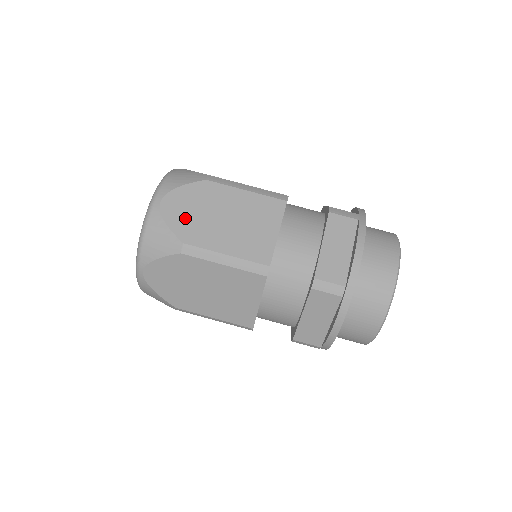
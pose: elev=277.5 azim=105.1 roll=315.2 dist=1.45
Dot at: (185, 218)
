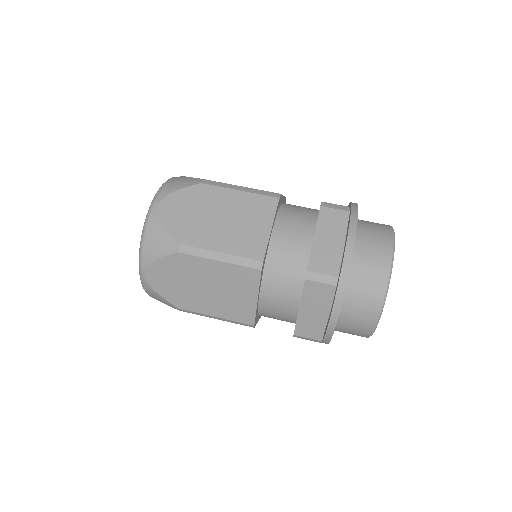
Dot at: occluded
